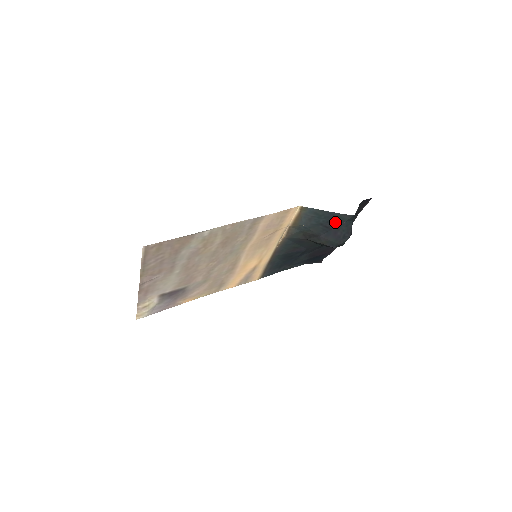
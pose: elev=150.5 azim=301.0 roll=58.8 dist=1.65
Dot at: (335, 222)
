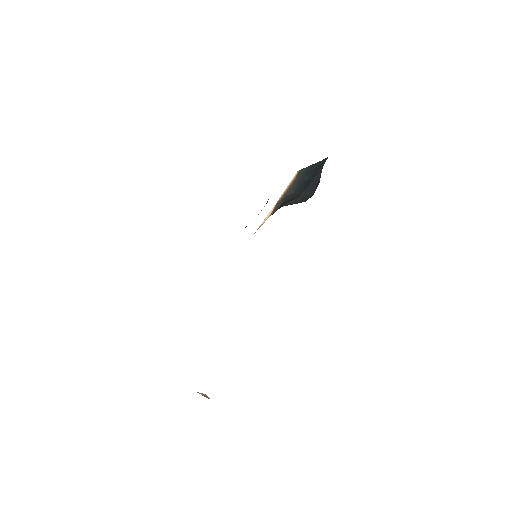
Dot at: (316, 172)
